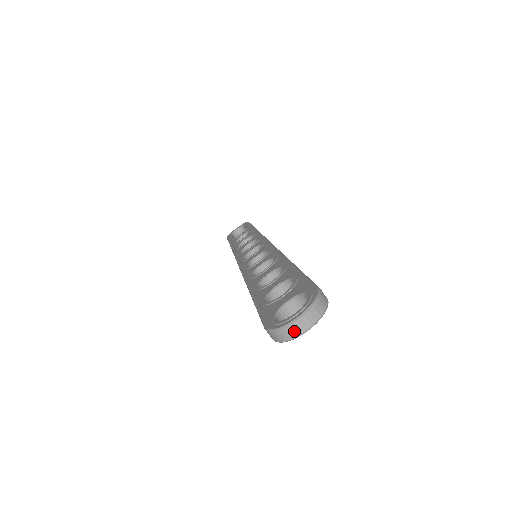
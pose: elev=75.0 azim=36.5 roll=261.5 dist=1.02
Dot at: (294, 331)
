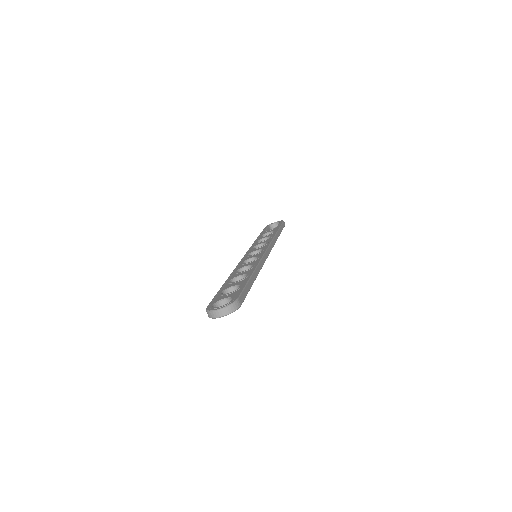
Dot at: (214, 315)
